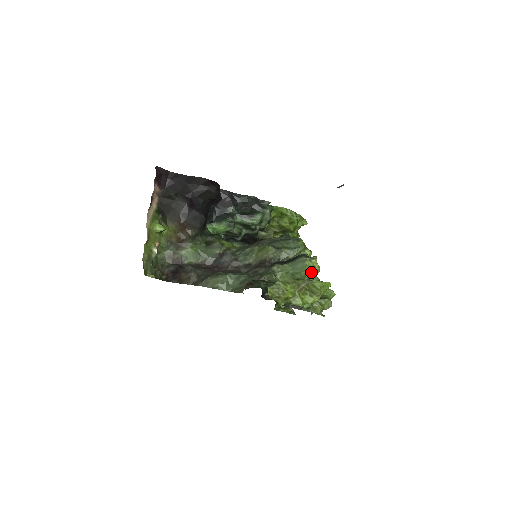
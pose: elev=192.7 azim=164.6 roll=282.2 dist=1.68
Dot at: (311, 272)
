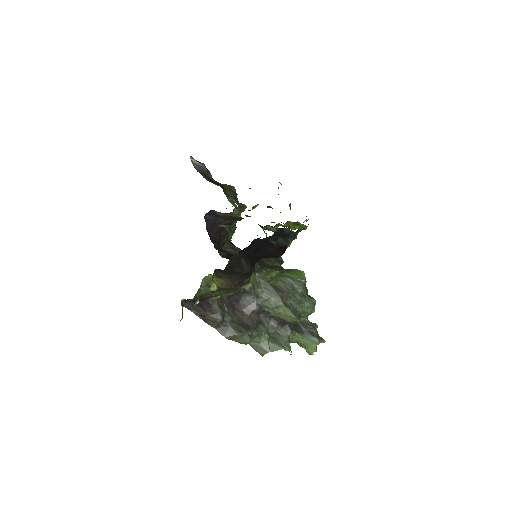
Dot at: occluded
